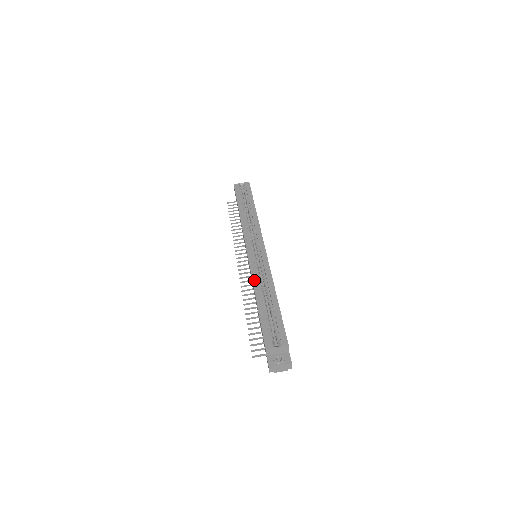
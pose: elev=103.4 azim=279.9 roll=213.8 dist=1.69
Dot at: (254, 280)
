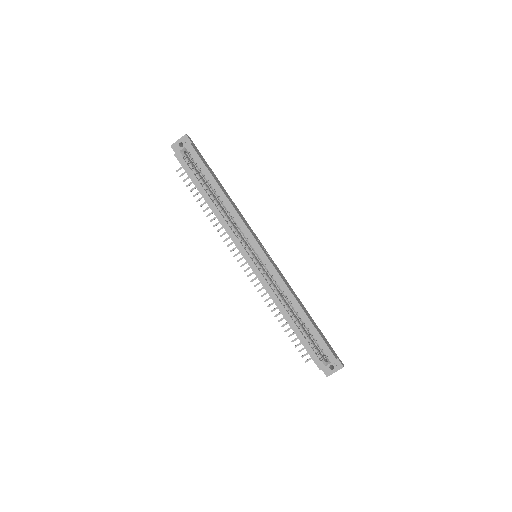
Dot at: (274, 299)
